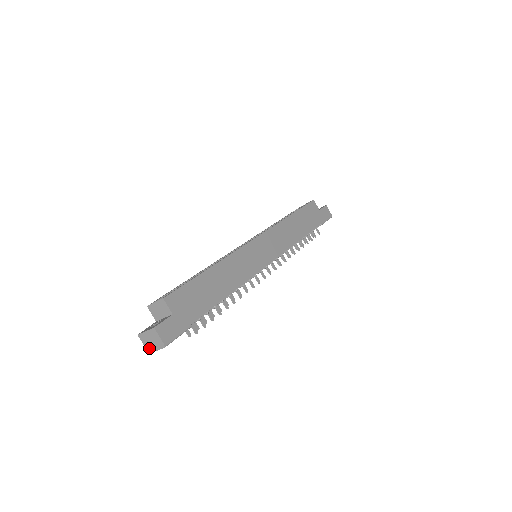
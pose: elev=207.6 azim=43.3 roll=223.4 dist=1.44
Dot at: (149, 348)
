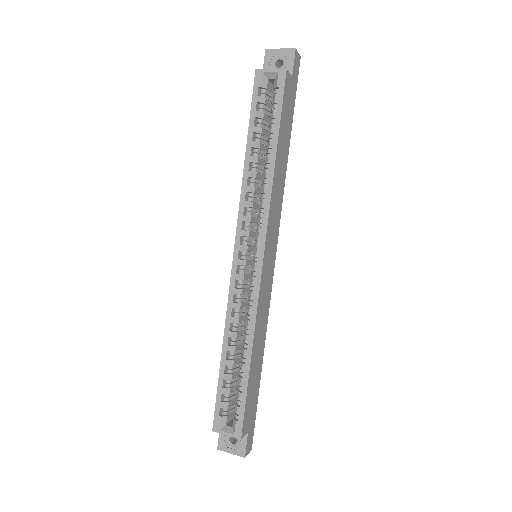
Dot at: occluded
